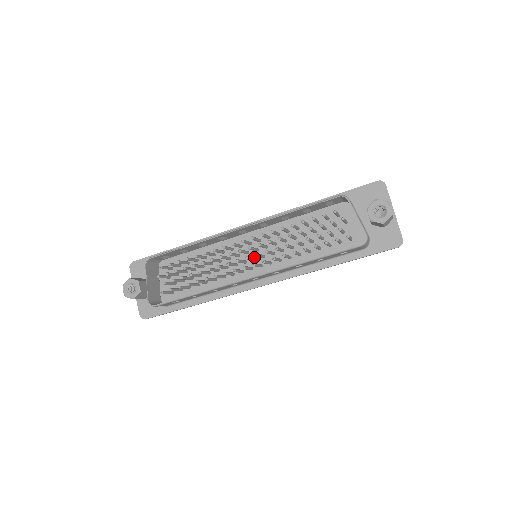
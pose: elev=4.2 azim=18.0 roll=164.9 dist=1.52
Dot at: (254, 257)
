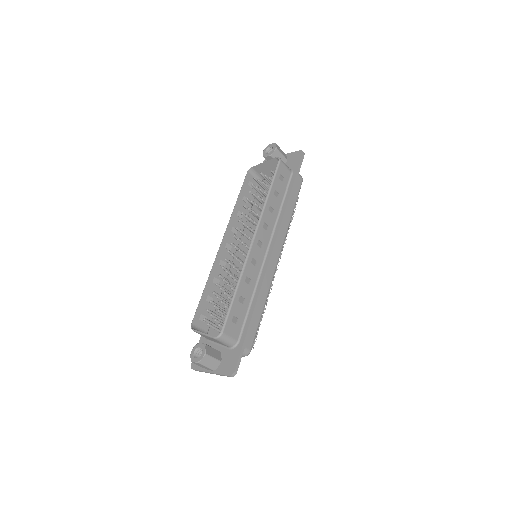
Dot at: occluded
